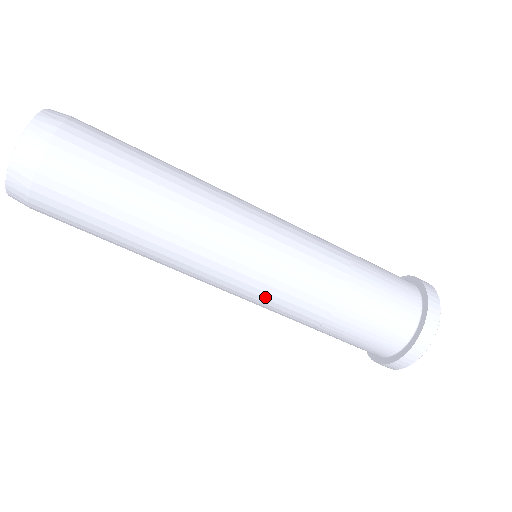
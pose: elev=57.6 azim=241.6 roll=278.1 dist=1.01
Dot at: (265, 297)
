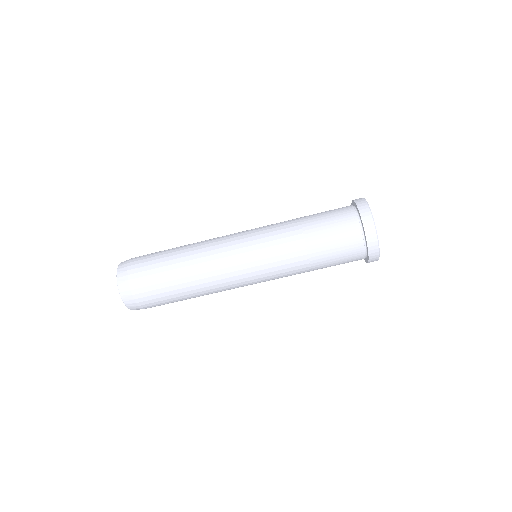
Dot at: (270, 278)
